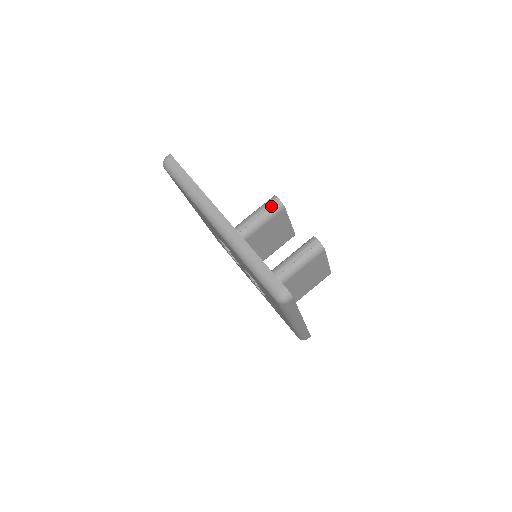
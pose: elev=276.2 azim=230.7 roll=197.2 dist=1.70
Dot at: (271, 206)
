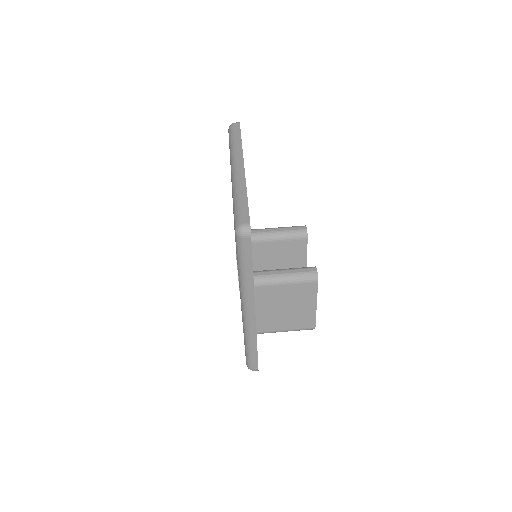
Dot at: (296, 229)
